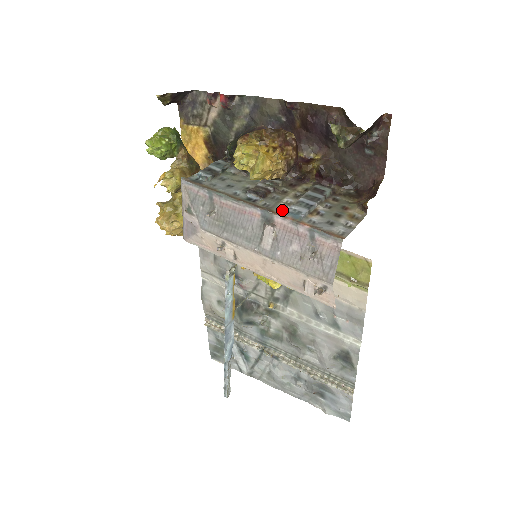
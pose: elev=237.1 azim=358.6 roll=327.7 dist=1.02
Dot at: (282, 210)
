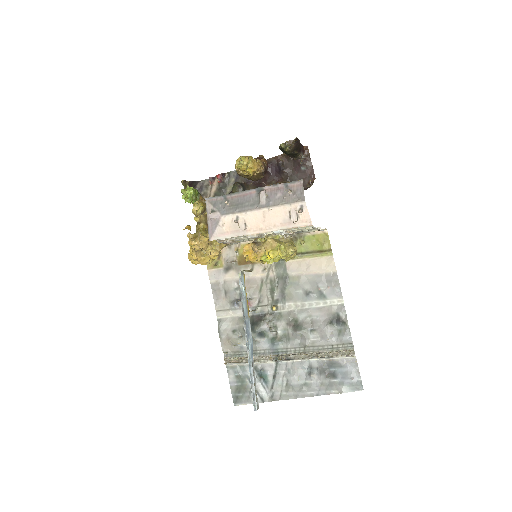
Dot at: occluded
